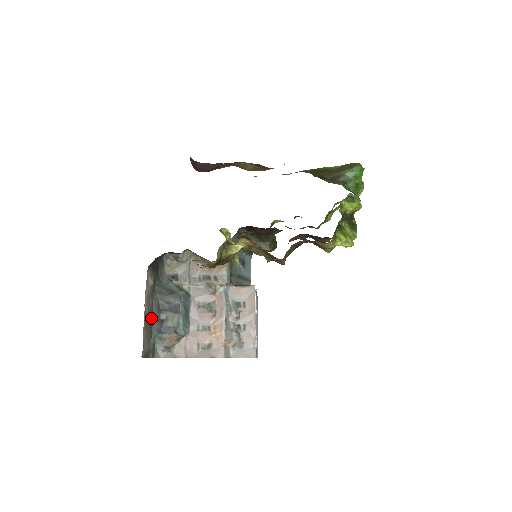
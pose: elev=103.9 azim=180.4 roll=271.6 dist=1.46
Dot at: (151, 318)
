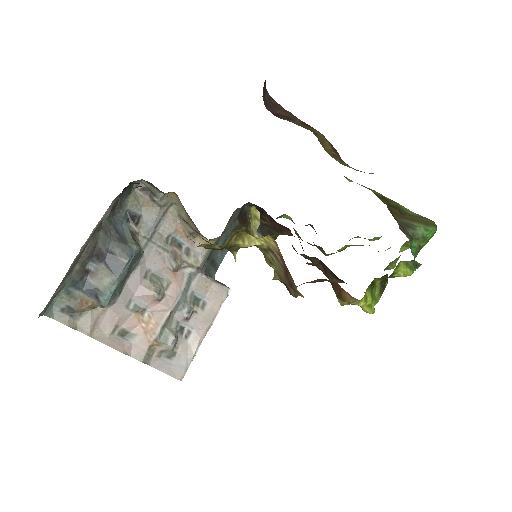
Dot at: (75, 262)
